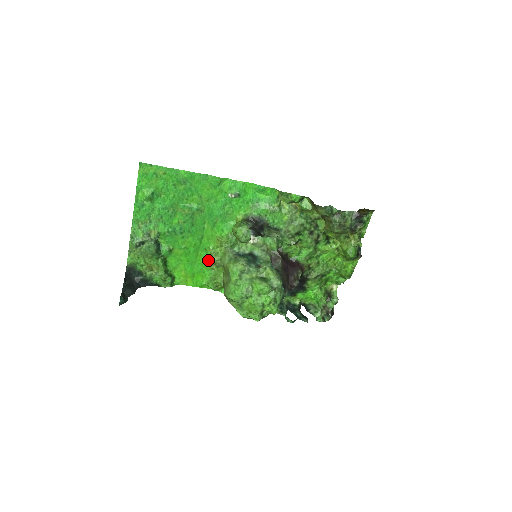
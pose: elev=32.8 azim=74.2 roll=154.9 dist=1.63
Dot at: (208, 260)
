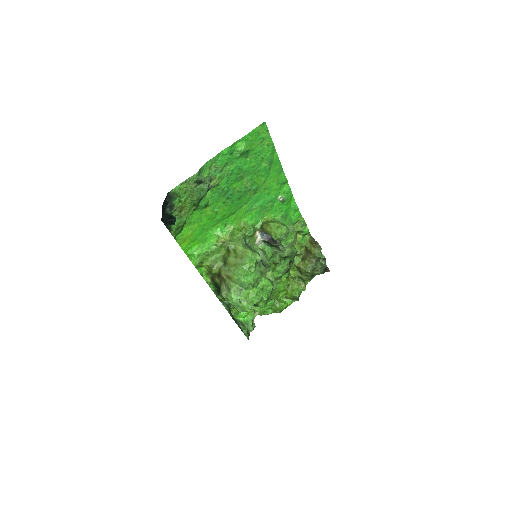
Dot at: (223, 235)
